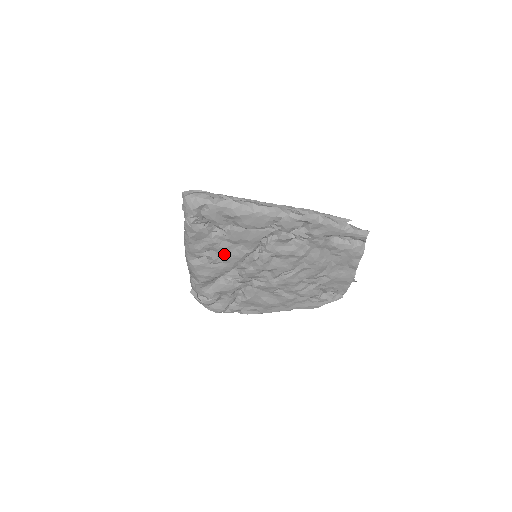
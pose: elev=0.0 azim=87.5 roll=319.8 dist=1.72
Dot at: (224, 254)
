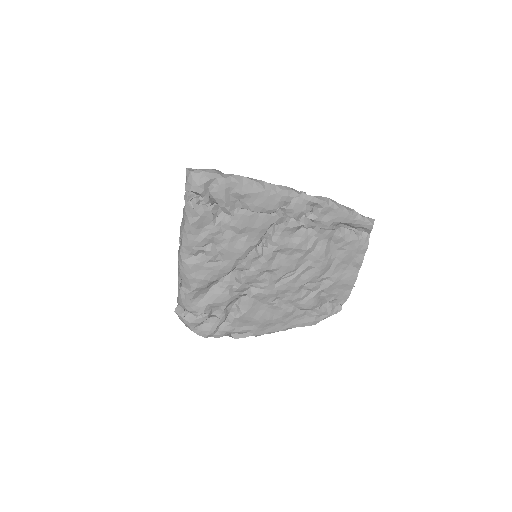
Dot at: (226, 247)
